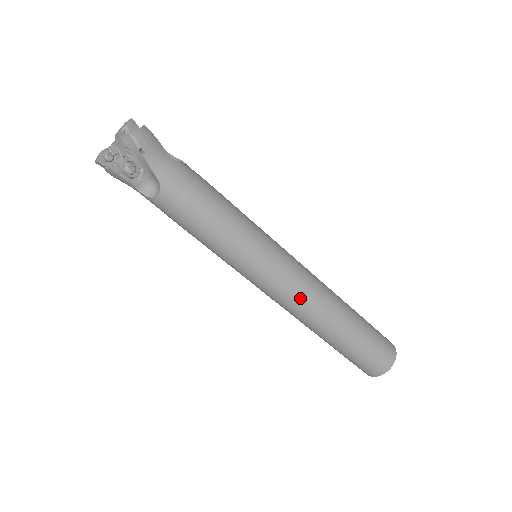
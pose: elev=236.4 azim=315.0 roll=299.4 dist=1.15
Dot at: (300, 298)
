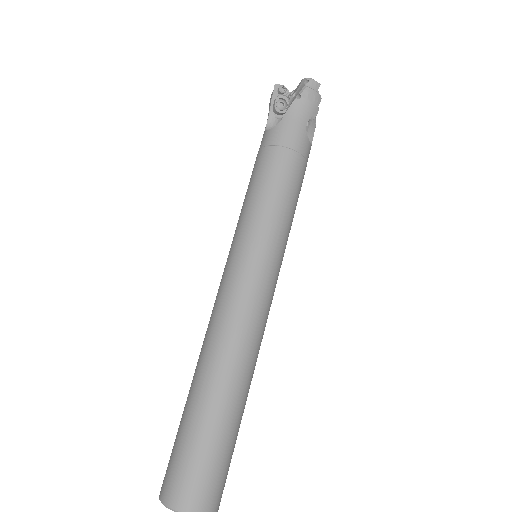
Dot at: (227, 312)
